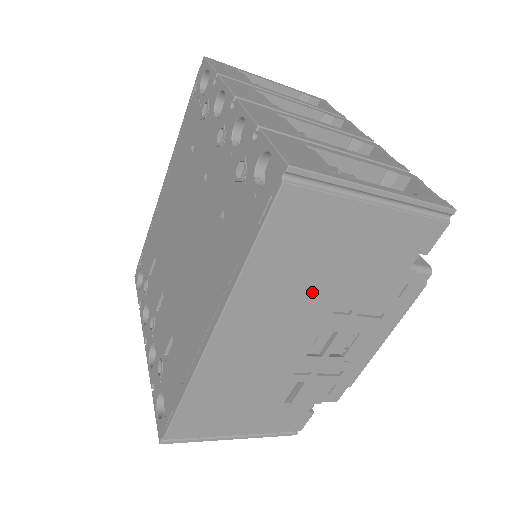
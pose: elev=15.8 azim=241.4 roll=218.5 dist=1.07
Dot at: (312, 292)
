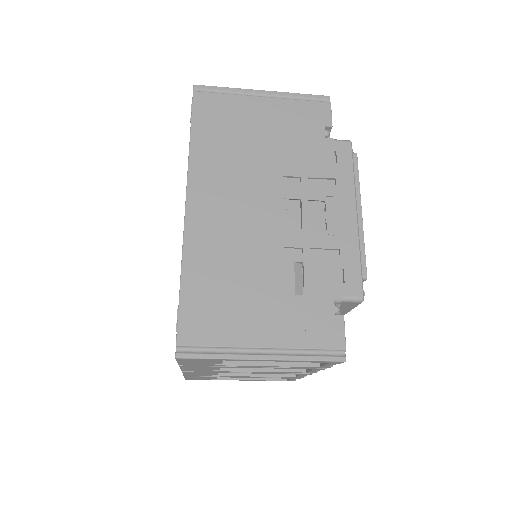
Dot at: (253, 162)
